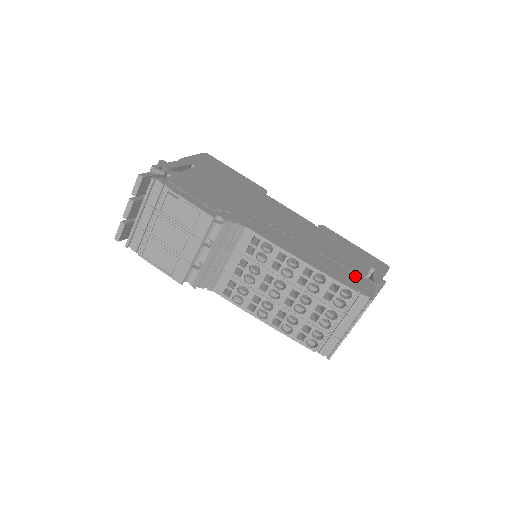
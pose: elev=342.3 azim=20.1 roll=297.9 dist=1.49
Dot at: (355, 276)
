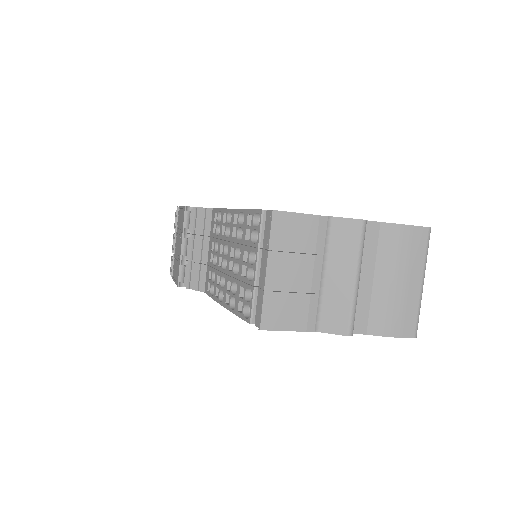
Dot at: occluded
